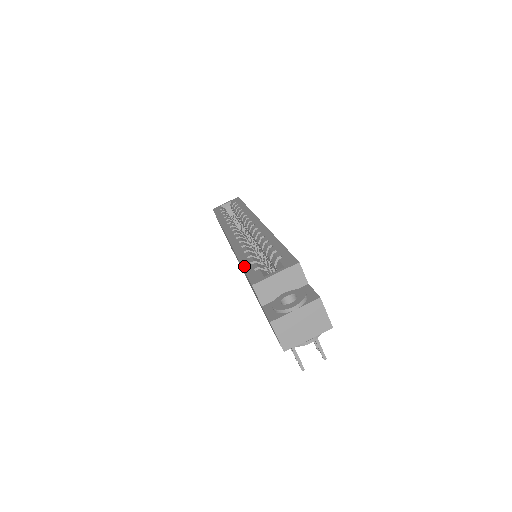
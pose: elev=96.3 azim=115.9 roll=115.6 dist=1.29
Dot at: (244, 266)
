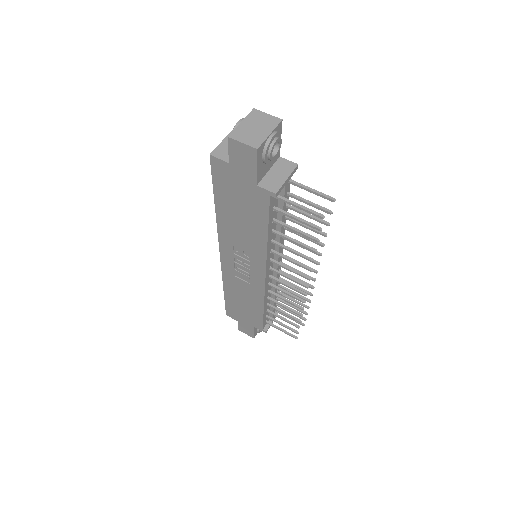
Dot at: (214, 188)
